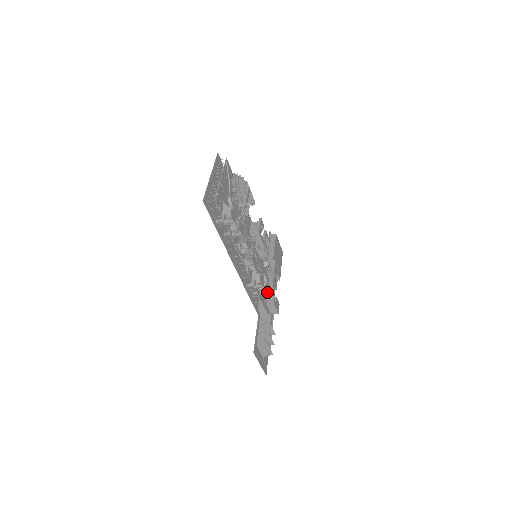
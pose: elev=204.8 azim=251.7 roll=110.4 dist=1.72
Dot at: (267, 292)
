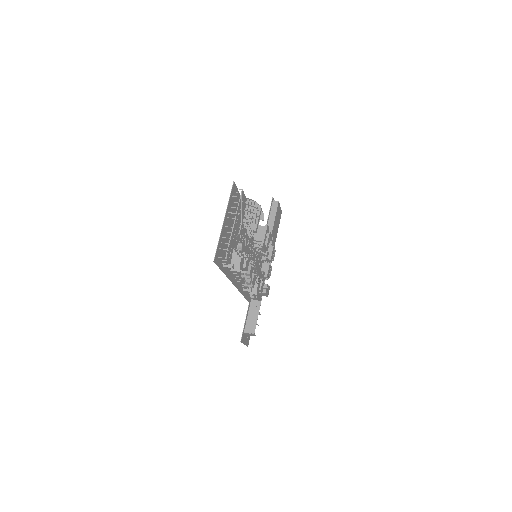
Dot at: (261, 291)
